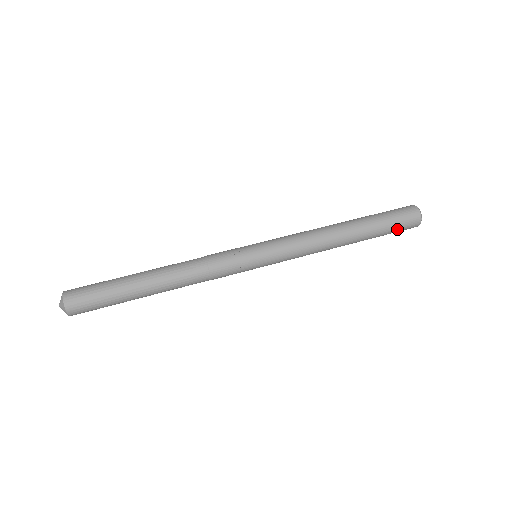
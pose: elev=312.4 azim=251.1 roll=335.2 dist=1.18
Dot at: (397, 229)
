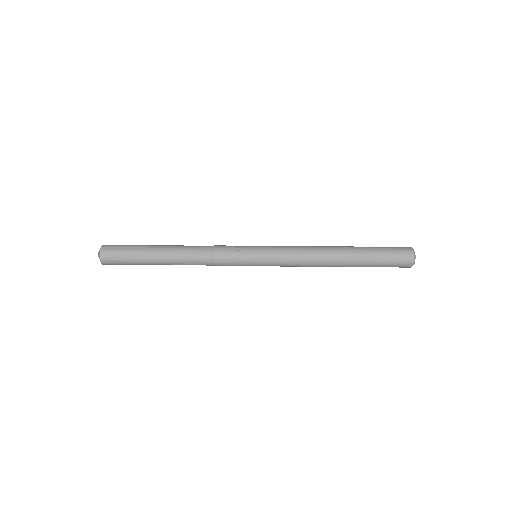
Dot at: (388, 265)
